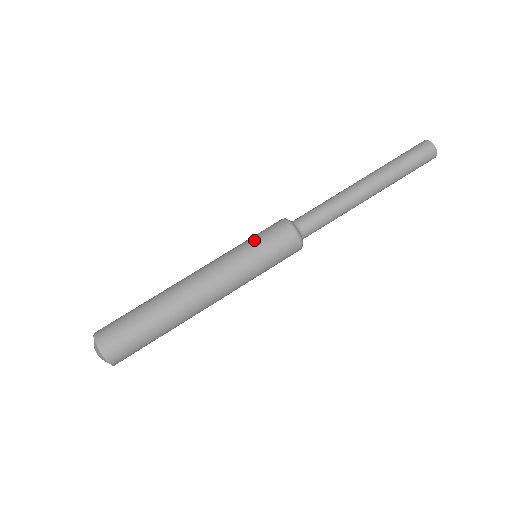
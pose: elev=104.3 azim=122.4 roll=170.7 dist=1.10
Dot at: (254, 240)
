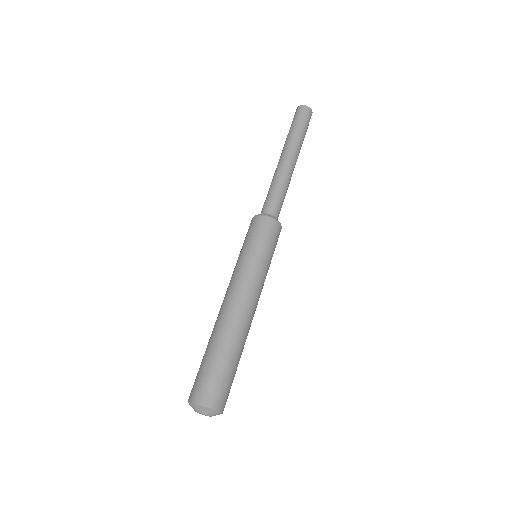
Dot at: (249, 244)
